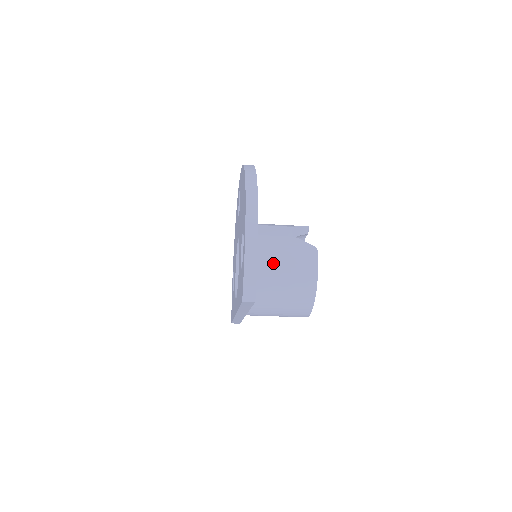
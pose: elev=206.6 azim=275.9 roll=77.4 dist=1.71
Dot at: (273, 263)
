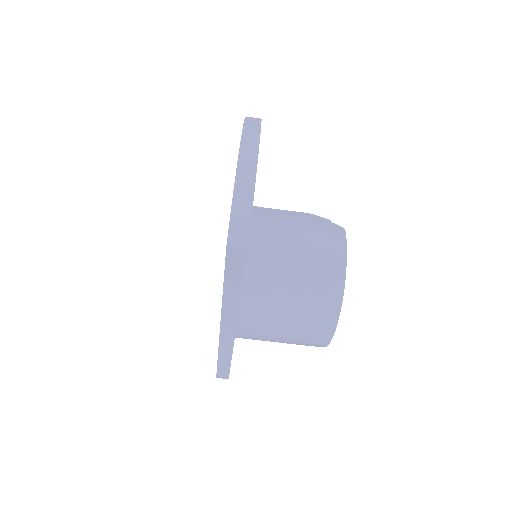
Dot at: (280, 239)
